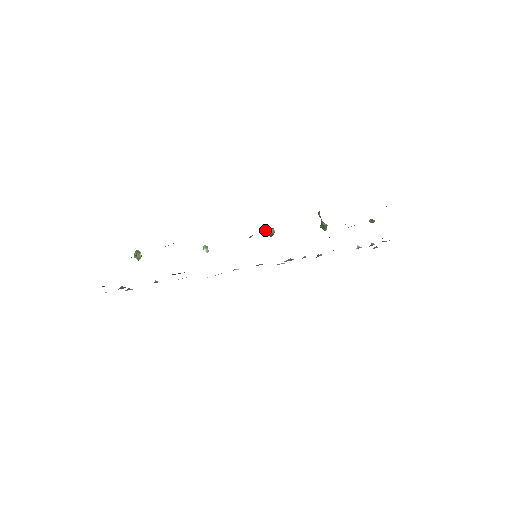
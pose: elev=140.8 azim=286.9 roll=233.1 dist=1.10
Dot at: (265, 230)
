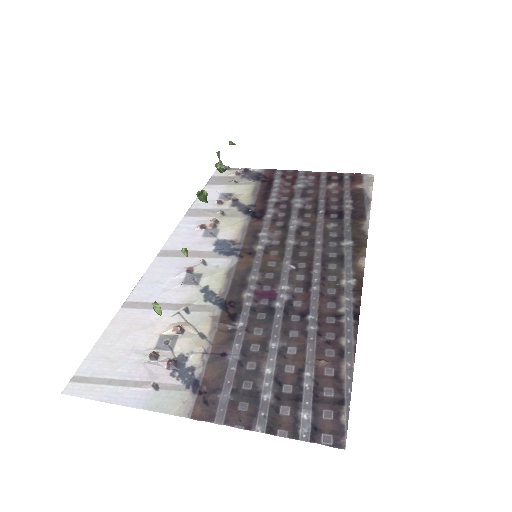
Dot at: (202, 196)
